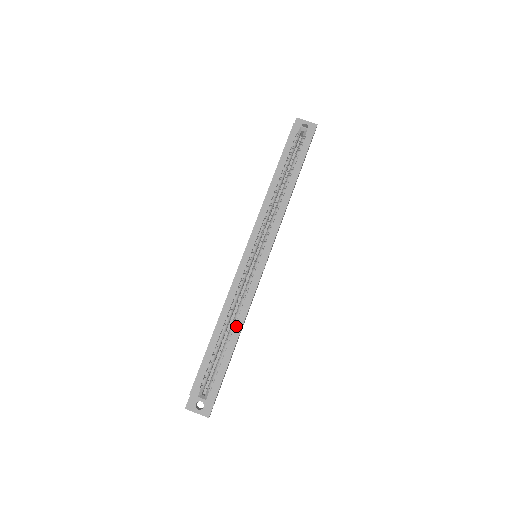
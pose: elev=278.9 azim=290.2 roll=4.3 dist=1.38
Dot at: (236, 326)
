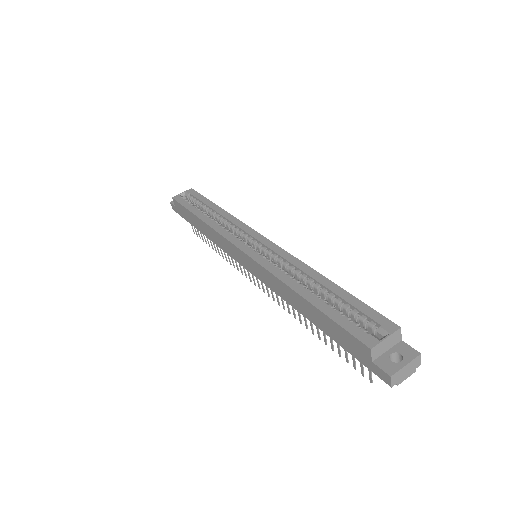
Dot at: (315, 278)
